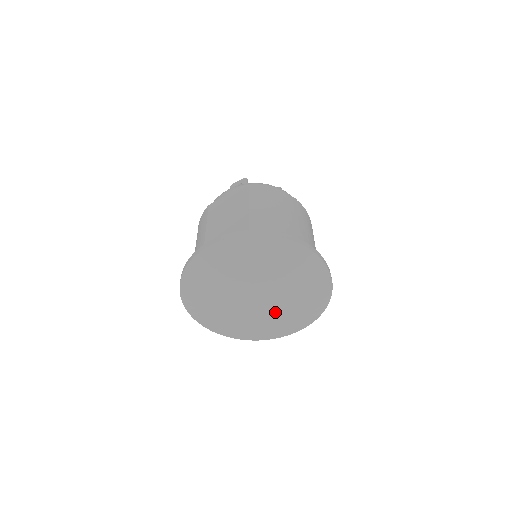
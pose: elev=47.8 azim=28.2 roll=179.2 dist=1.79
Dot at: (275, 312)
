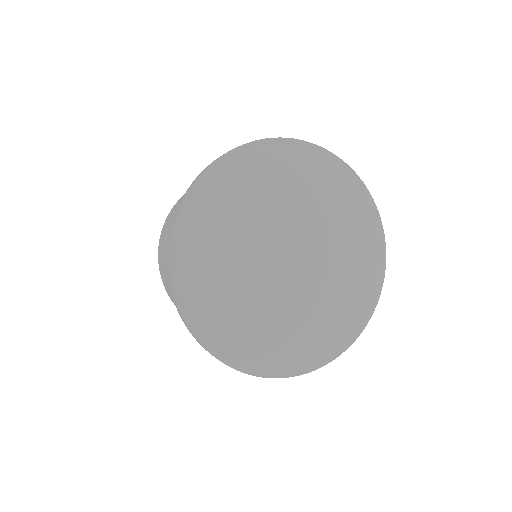
Dot at: (313, 295)
